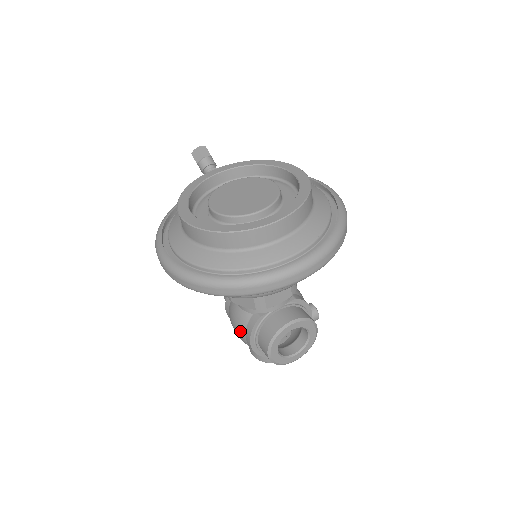
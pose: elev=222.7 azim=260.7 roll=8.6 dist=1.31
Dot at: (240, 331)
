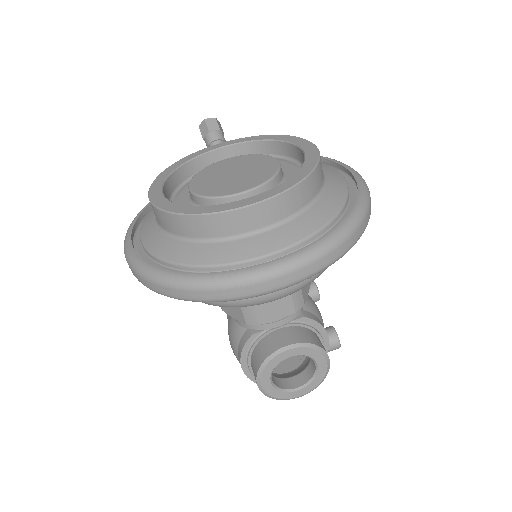
Dot at: (233, 348)
